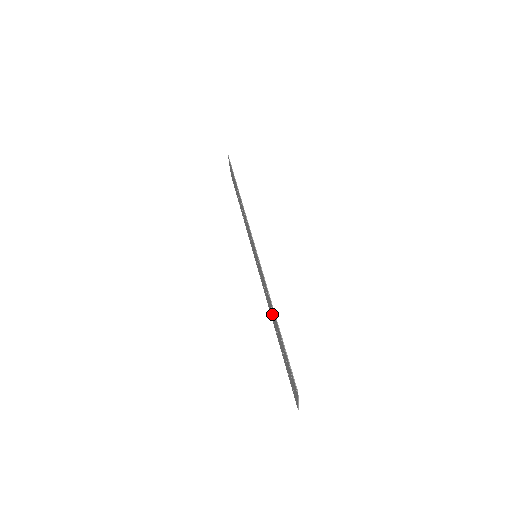
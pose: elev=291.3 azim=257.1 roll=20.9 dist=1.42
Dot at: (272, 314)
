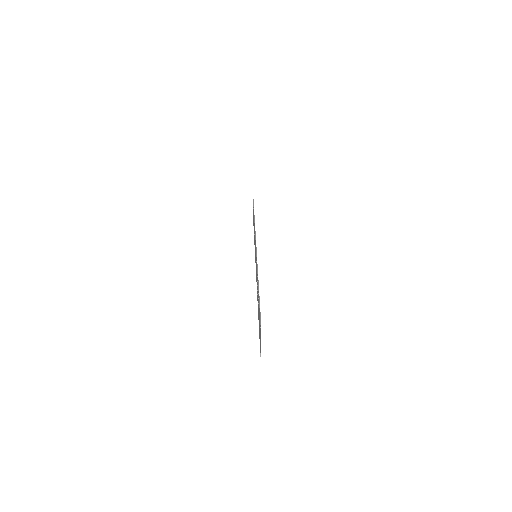
Dot at: (257, 289)
